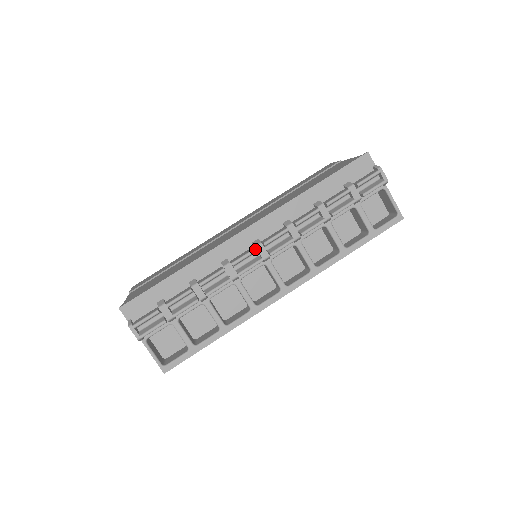
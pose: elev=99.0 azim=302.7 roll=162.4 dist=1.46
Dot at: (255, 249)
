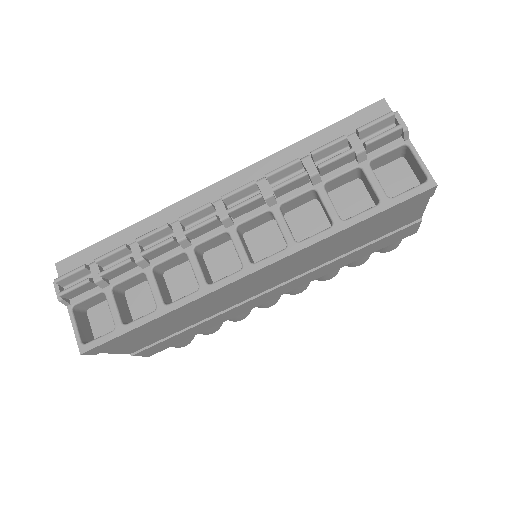
Dot at: (209, 203)
